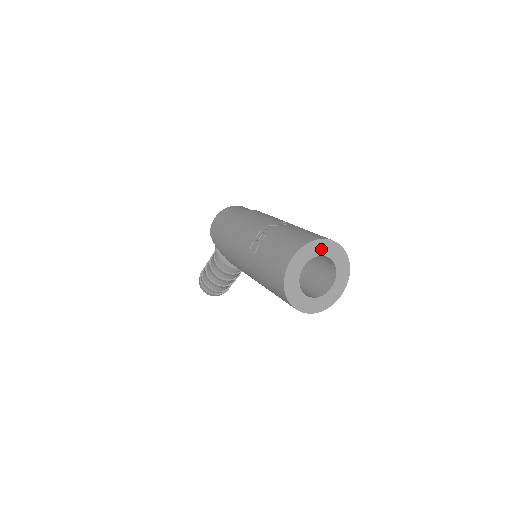
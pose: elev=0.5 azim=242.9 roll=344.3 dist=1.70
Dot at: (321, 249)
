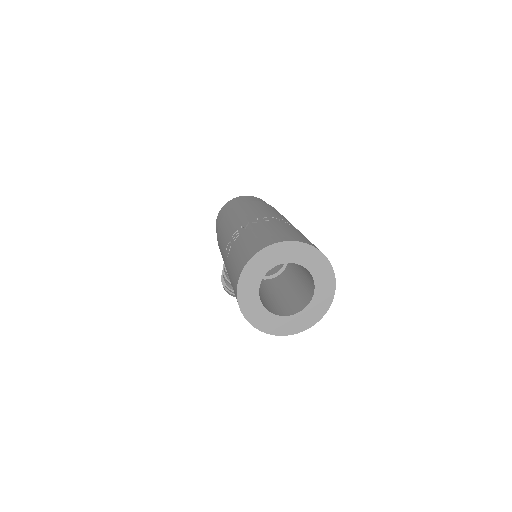
Dot at: (286, 254)
